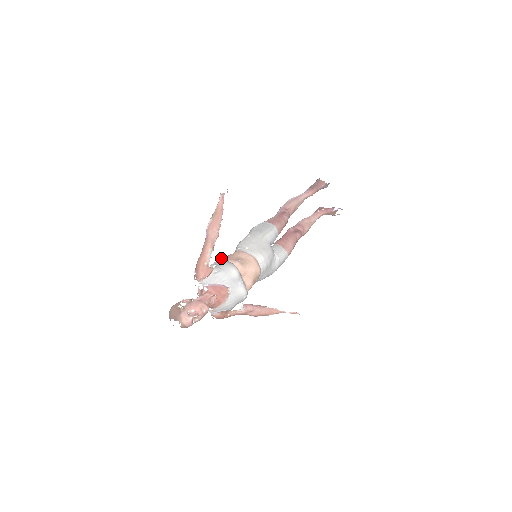
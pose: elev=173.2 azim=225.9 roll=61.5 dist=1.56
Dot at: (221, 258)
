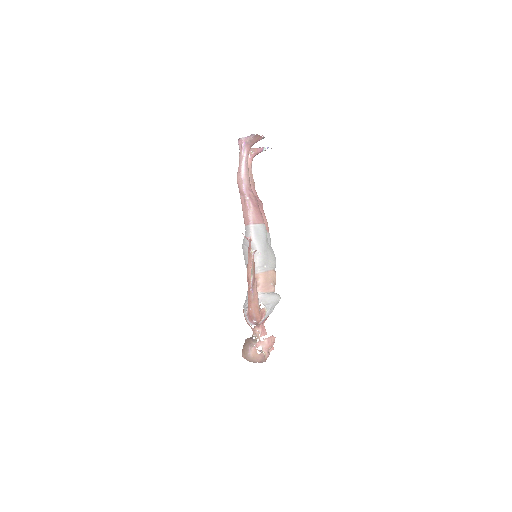
Dot at: (257, 291)
